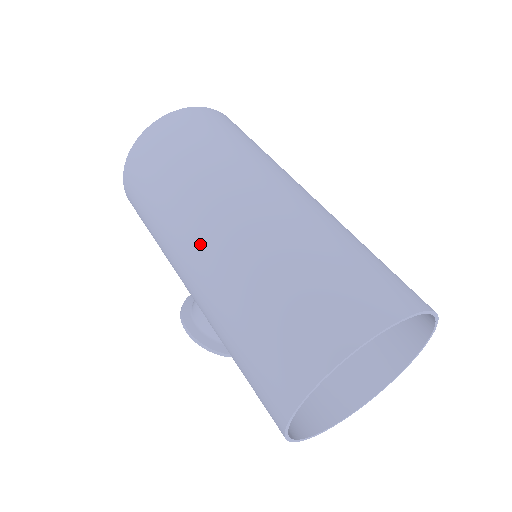
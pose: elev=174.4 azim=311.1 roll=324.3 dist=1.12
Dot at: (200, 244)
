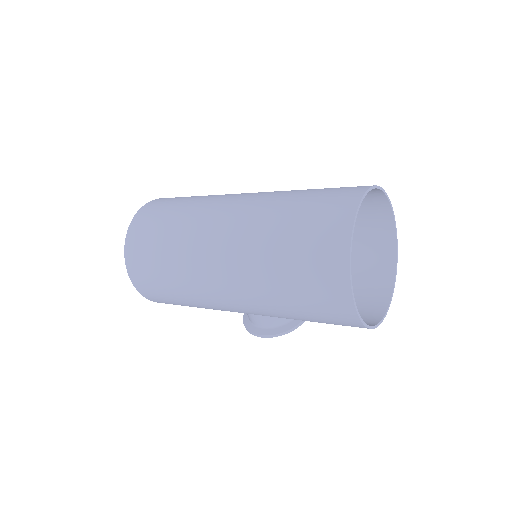
Dot at: (220, 279)
